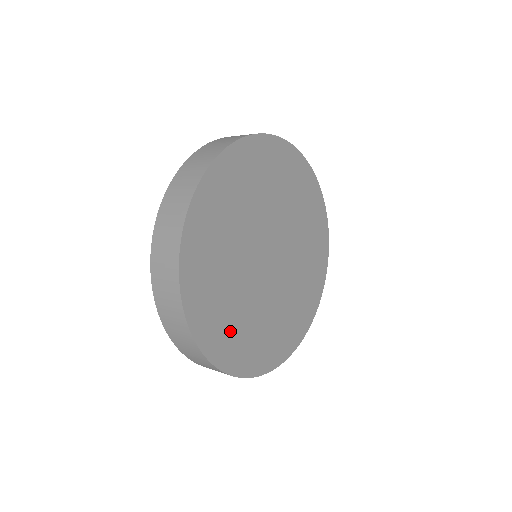
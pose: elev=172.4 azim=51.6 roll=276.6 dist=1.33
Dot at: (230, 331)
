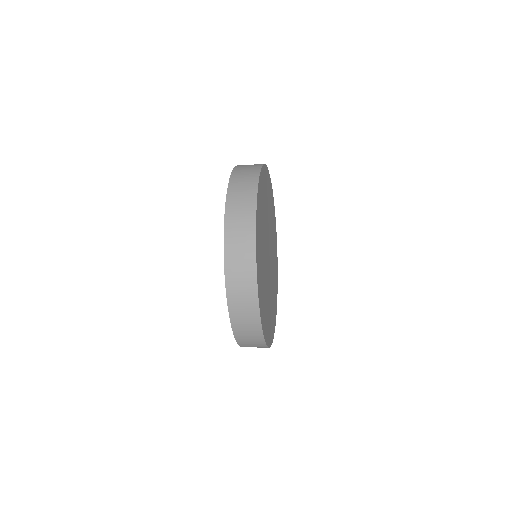
Dot at: (260, 256)
